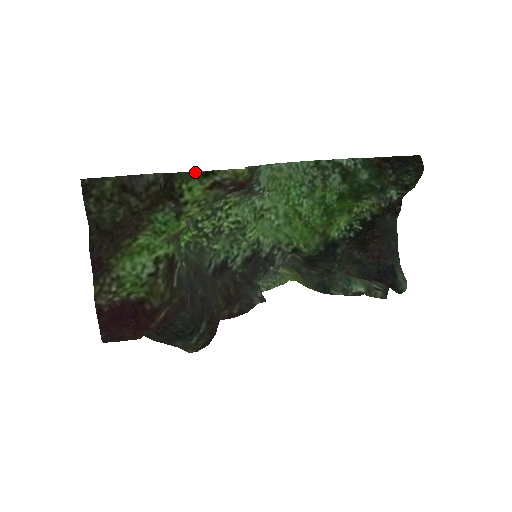
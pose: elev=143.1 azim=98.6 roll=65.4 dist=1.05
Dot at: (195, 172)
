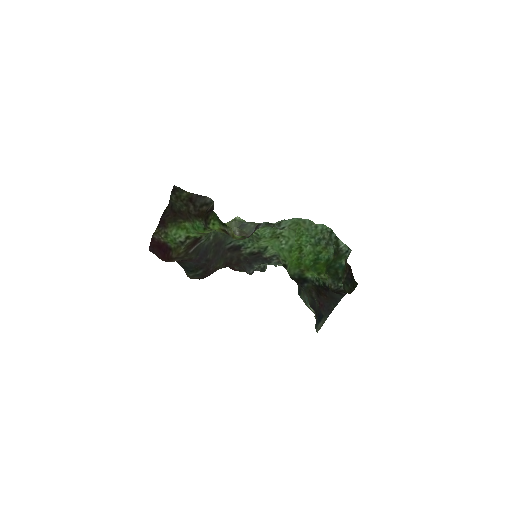
Dot at: occluded
